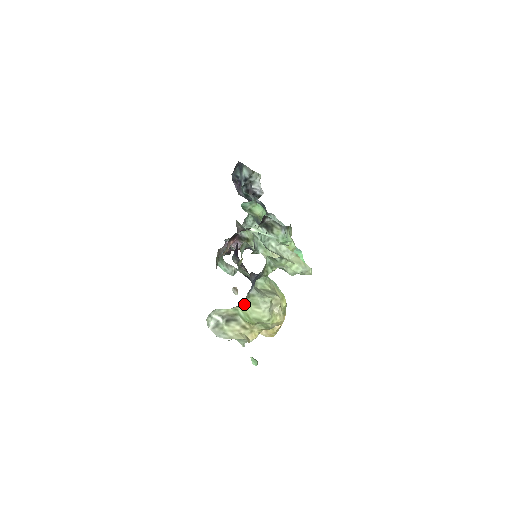
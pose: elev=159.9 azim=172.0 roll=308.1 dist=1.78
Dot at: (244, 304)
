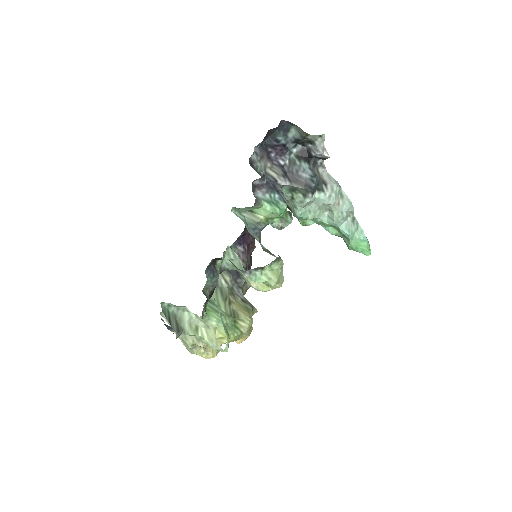
Dot at: occluded
